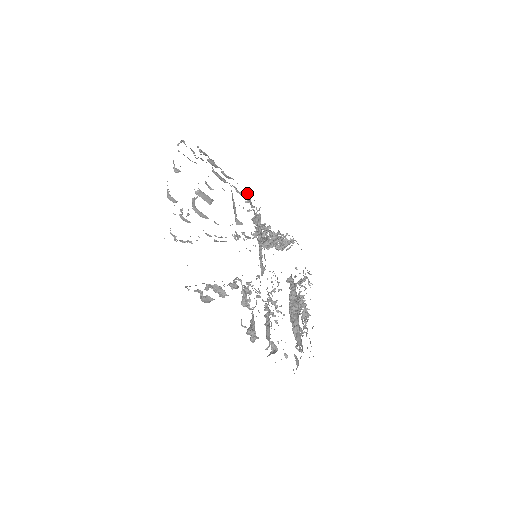
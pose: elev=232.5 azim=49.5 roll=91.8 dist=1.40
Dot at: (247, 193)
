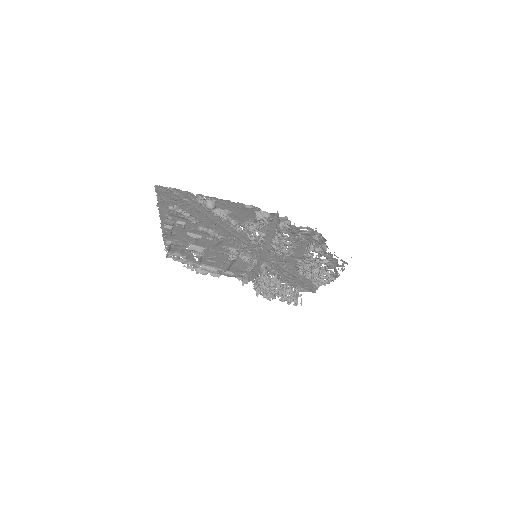
Dot at: (238, 278)
